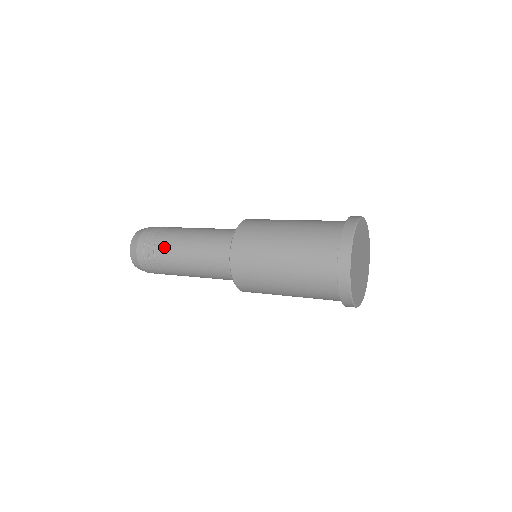
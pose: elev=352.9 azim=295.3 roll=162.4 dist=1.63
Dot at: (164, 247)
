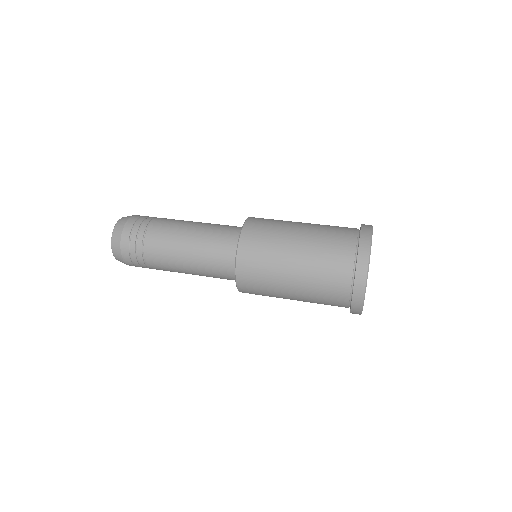
Dot at: (155, 259)
